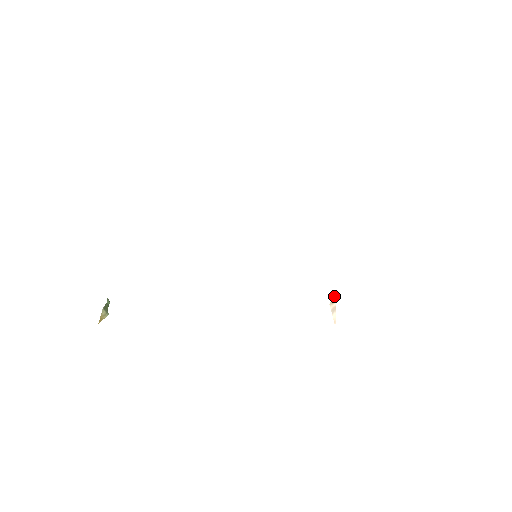
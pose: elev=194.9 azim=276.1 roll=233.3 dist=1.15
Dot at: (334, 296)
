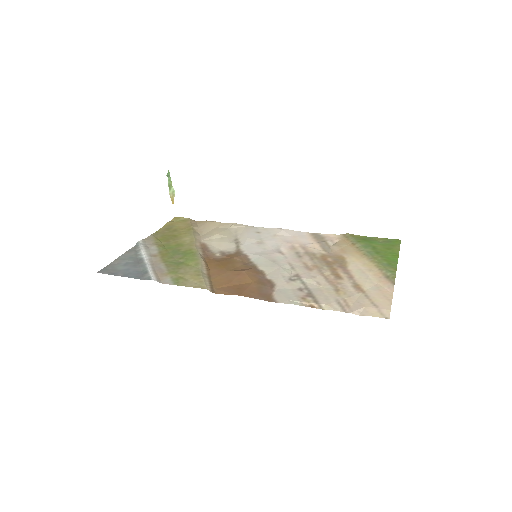
Dot at: (332, 250)
